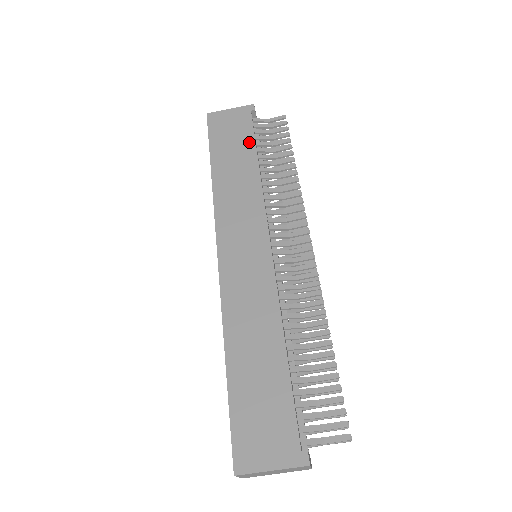
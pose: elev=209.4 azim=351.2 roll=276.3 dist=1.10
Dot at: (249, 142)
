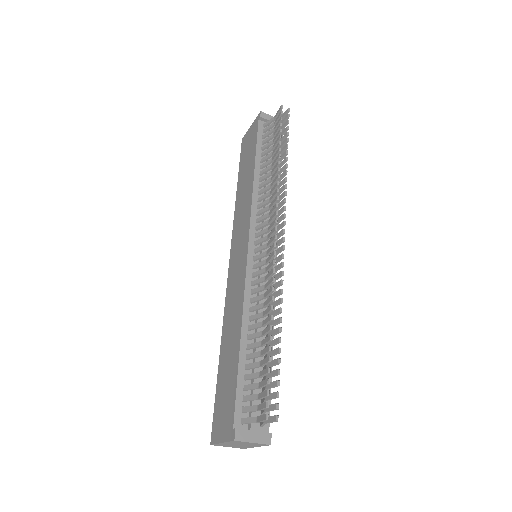
Dot at: (253, 152)
